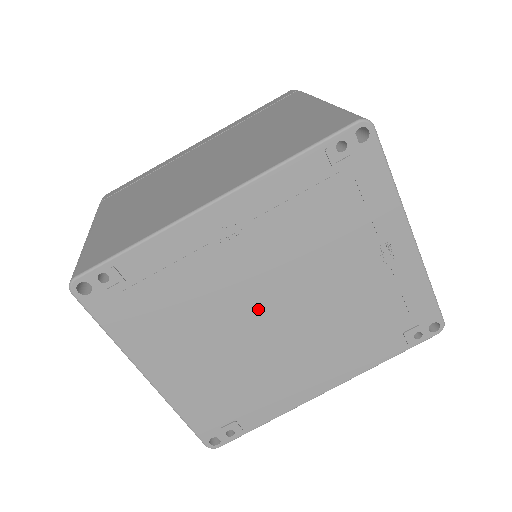
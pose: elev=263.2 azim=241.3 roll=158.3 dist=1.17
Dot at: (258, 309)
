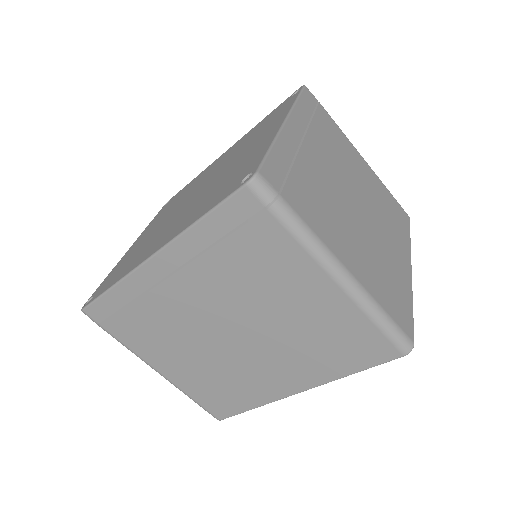
Dot at: occluded
